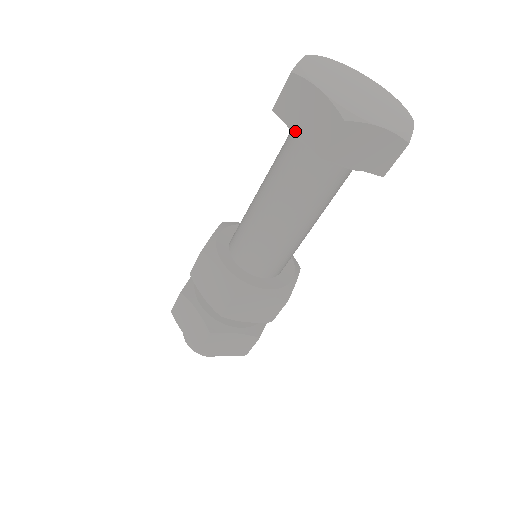
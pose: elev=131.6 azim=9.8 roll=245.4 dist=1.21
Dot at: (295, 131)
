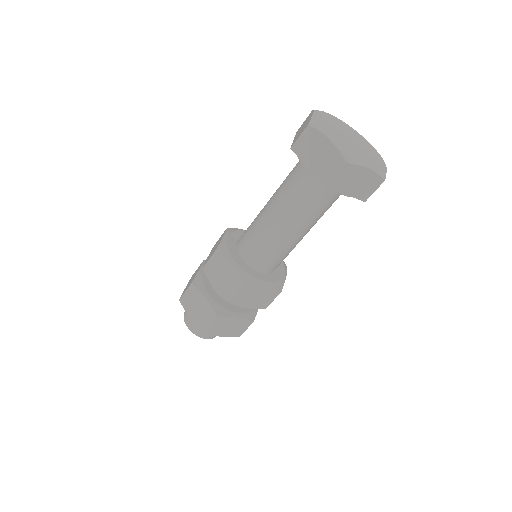
Dot at: (346, 194)
